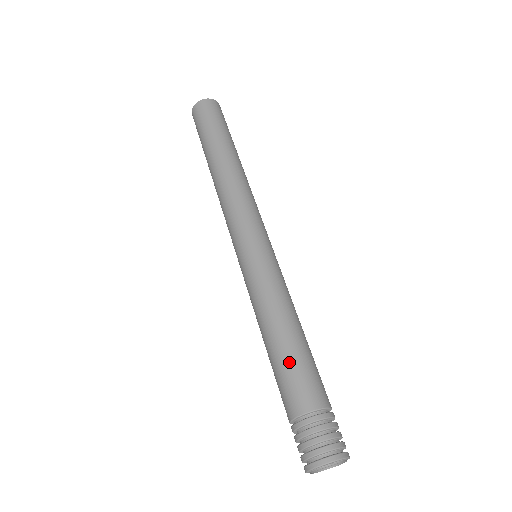
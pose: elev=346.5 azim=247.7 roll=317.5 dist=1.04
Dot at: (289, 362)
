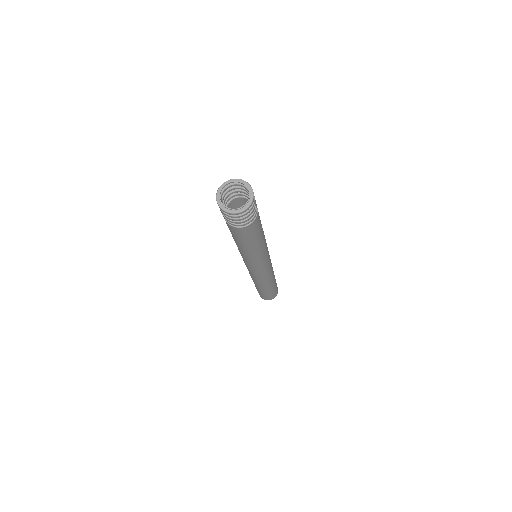
Dot at: occluded
